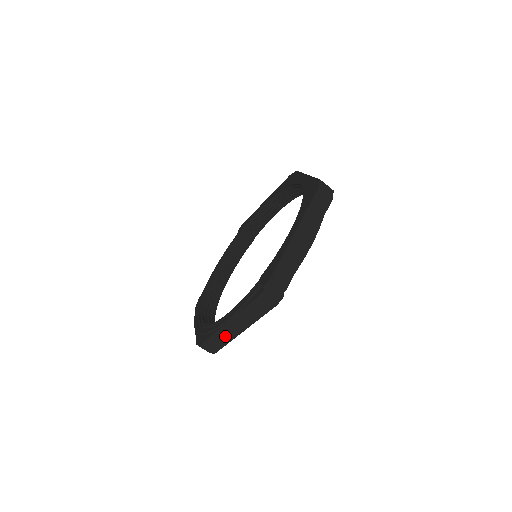
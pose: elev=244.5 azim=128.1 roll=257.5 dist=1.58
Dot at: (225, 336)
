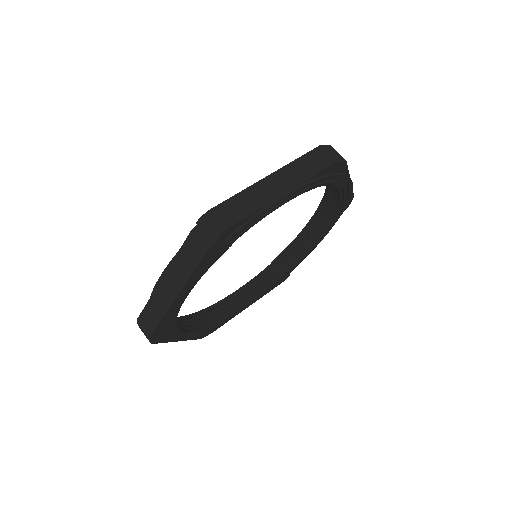
Dot at: (158, 306)
